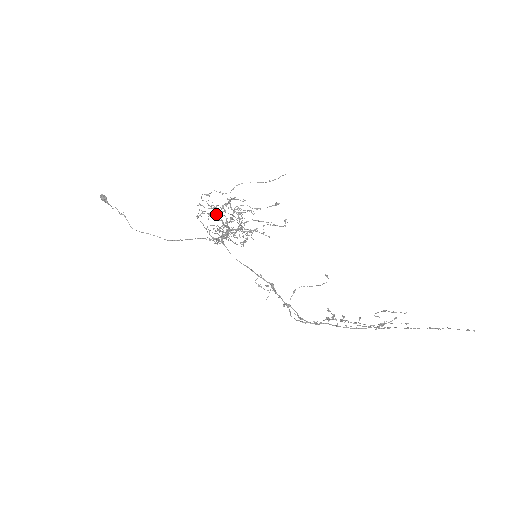
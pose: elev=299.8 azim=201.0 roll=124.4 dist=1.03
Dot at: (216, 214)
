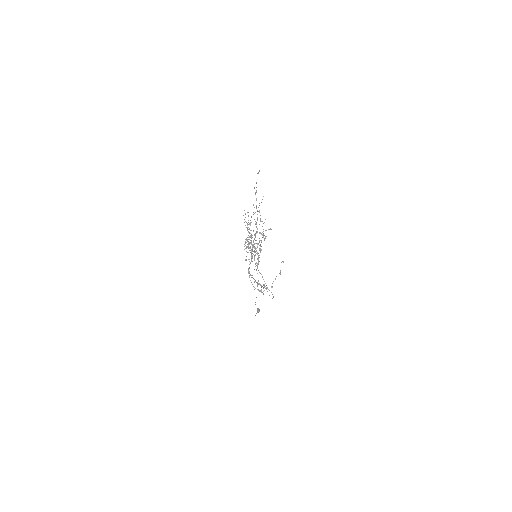
Dot at: occluded
